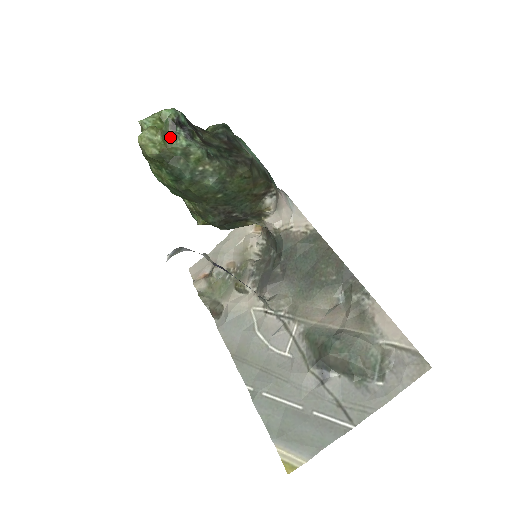
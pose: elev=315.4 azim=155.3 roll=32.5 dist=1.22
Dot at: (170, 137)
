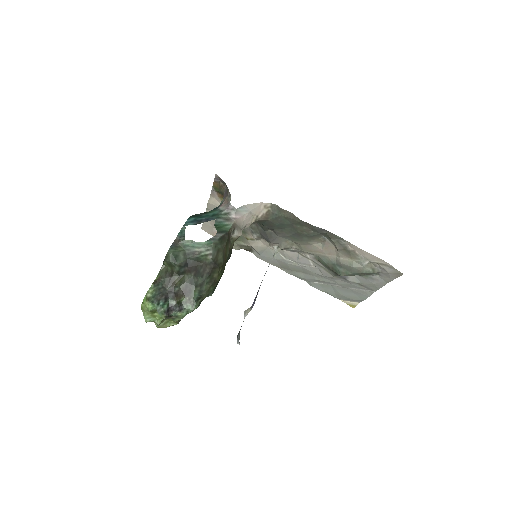
Dot at: (174, 320)
